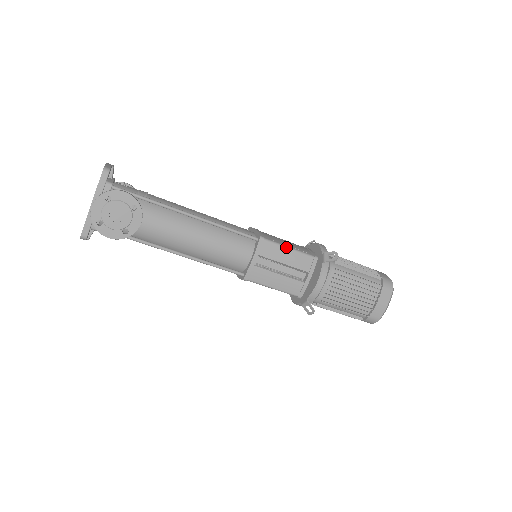
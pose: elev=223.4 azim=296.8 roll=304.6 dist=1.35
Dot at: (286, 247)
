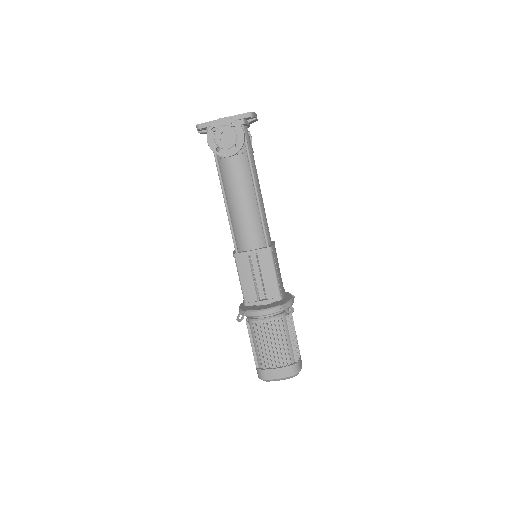
Dot at: (275, 270)
